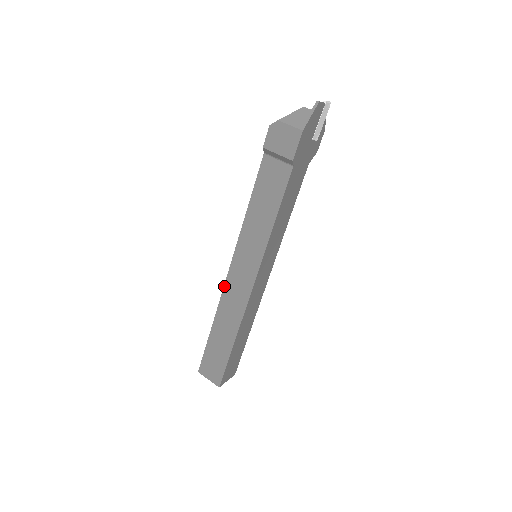
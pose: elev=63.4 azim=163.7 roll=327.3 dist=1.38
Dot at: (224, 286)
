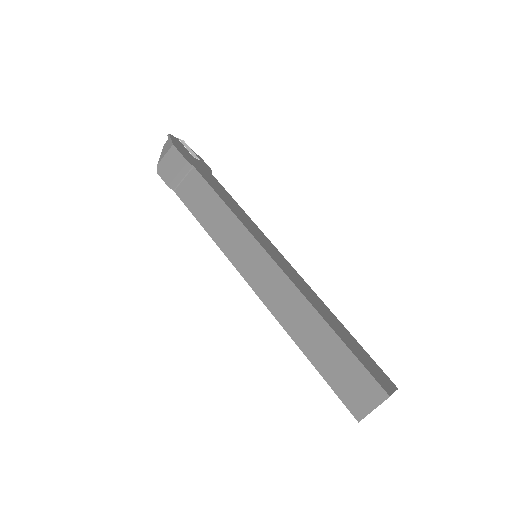
Dot at: occluded
